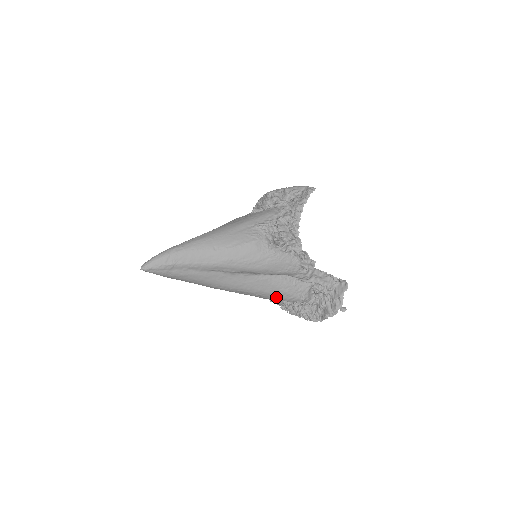
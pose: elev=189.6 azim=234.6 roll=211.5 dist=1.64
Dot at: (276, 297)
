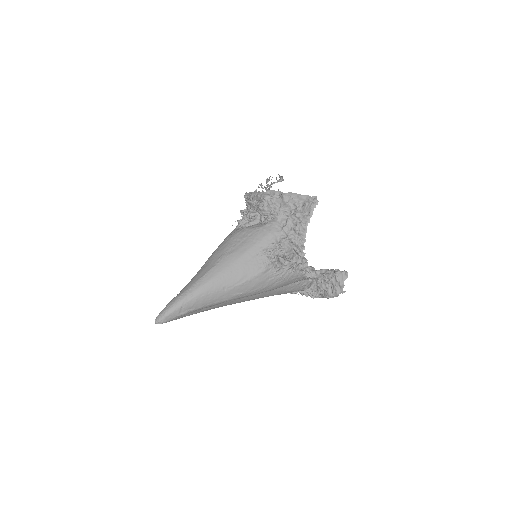
Dot at: occluded
